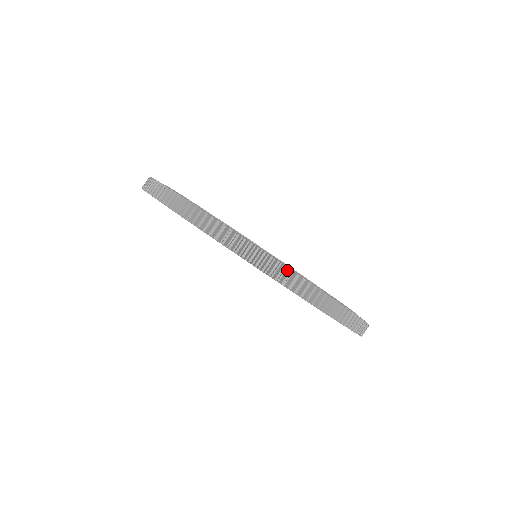
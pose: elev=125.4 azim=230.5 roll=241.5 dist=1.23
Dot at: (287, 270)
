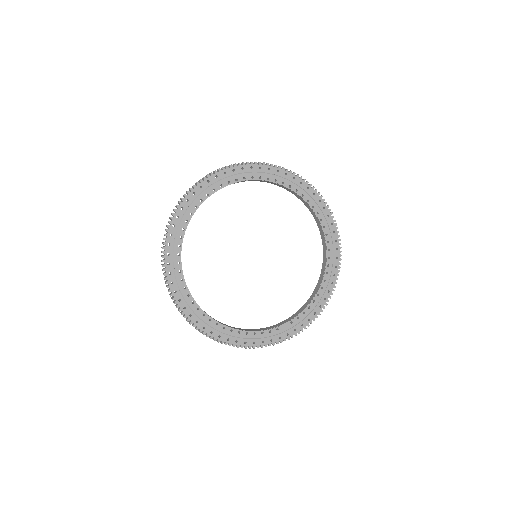
Dot at: (190, 321)
